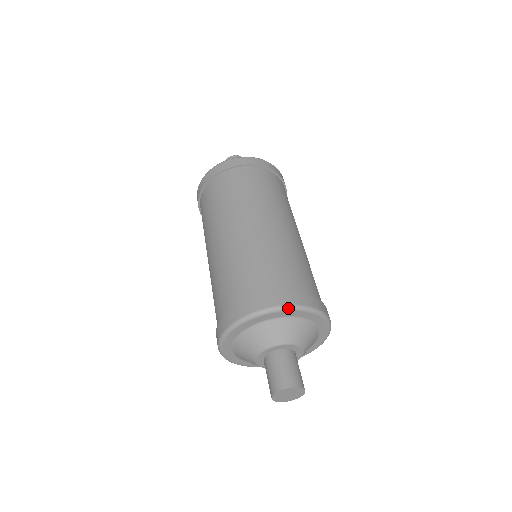
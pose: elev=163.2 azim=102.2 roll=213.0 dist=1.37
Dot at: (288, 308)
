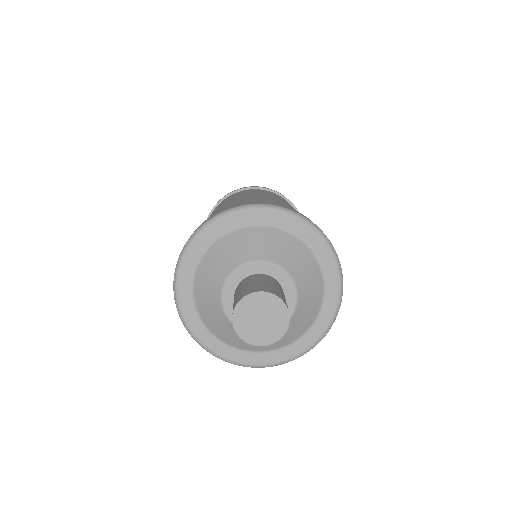
Dot at: (264, 206)
